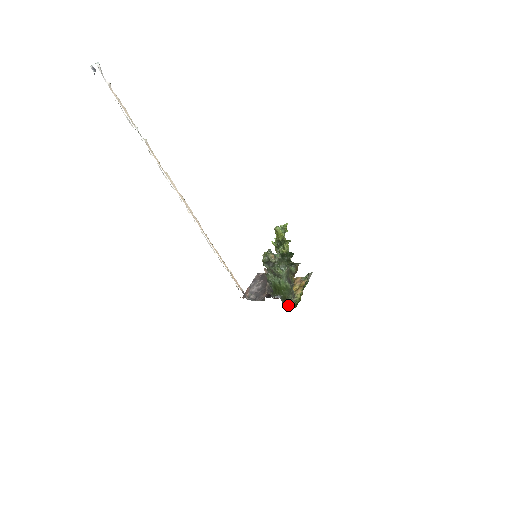
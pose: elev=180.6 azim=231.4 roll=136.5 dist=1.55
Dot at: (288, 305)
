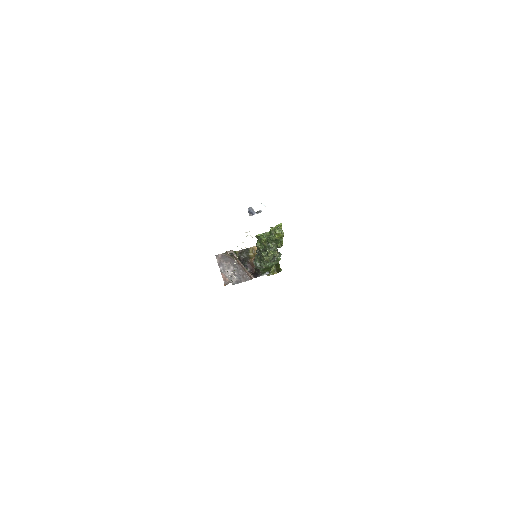
Dot at: (269, 274)
